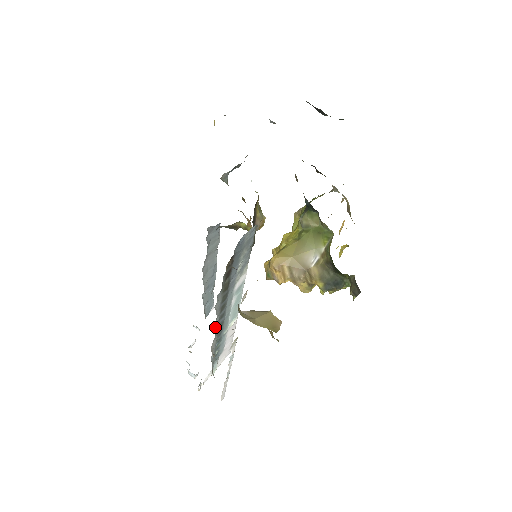
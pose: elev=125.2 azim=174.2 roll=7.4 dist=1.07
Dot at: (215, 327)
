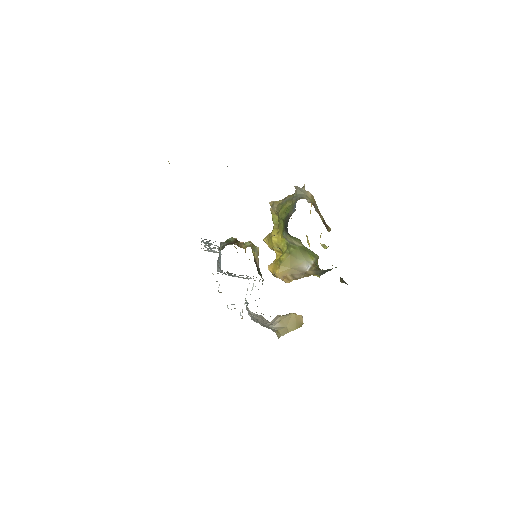
Dot at: occluded
